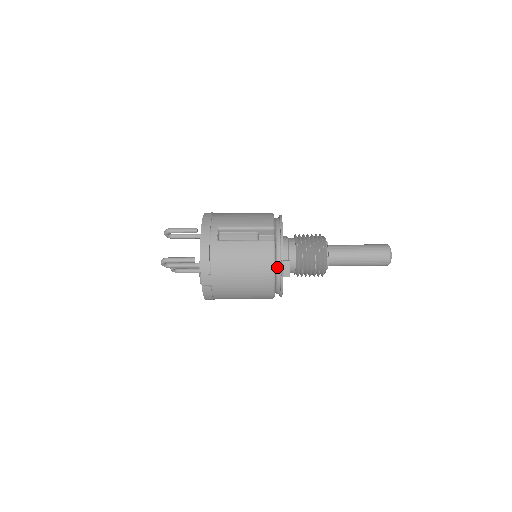
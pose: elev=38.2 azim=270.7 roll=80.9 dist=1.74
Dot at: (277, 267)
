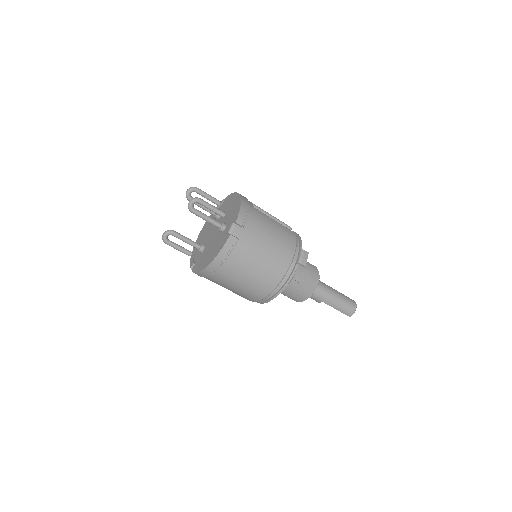
Dot at: occluded
